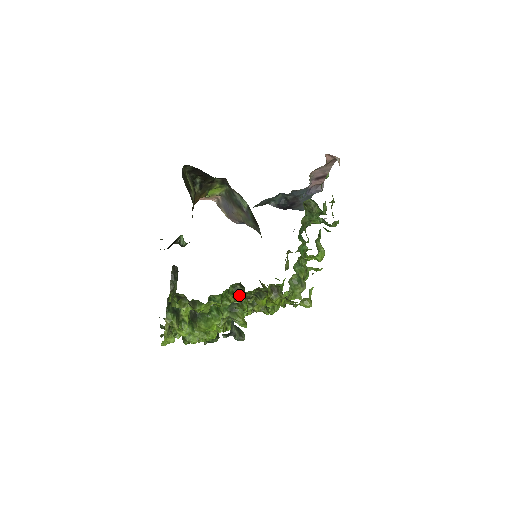
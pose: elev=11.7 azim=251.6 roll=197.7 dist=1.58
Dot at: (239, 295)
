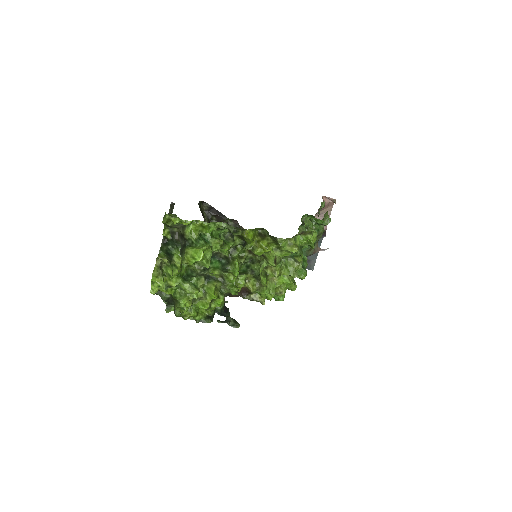
Dot at: (226, 224)
